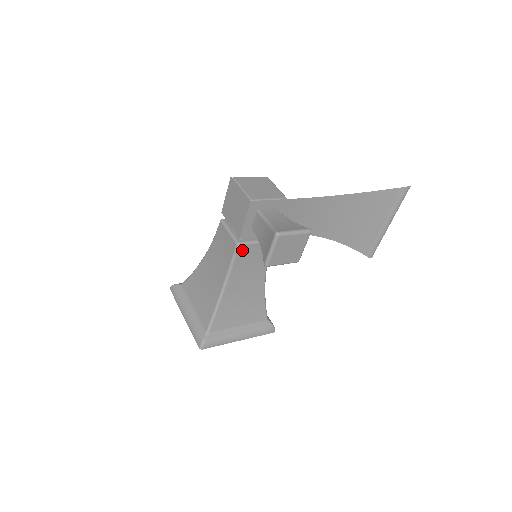
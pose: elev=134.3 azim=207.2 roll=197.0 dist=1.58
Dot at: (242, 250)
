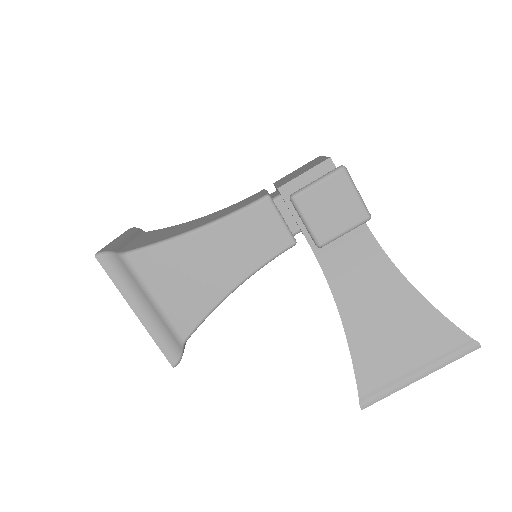
Dot at: (263, 208)
